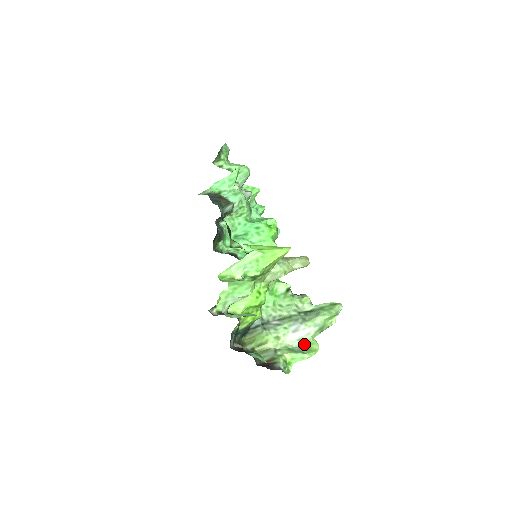
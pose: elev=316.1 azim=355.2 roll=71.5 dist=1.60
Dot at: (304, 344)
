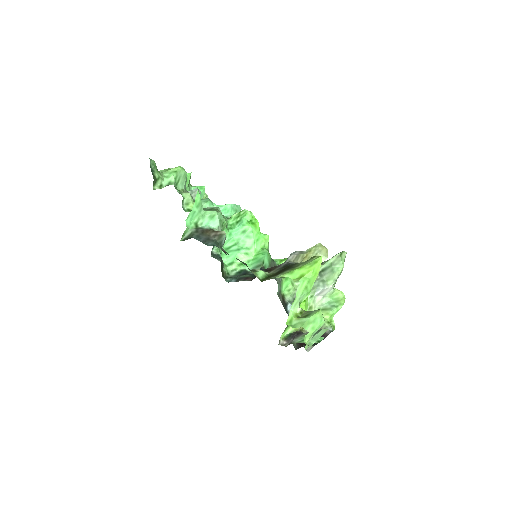
Dot at: (330, 298)
